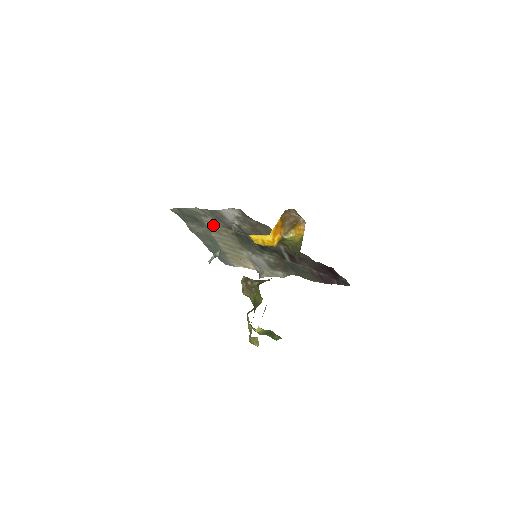
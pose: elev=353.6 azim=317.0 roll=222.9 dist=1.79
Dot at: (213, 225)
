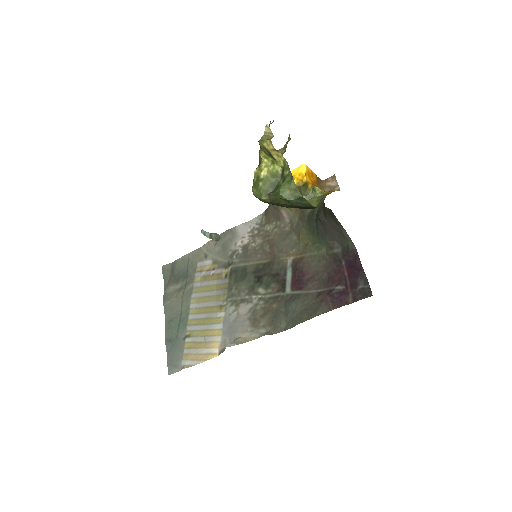
Dot at: (205, 272)
